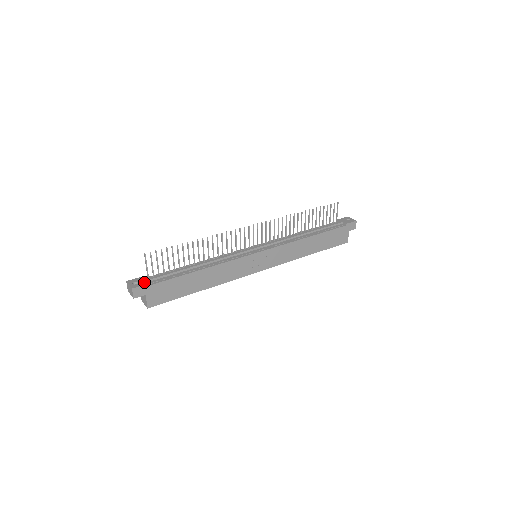
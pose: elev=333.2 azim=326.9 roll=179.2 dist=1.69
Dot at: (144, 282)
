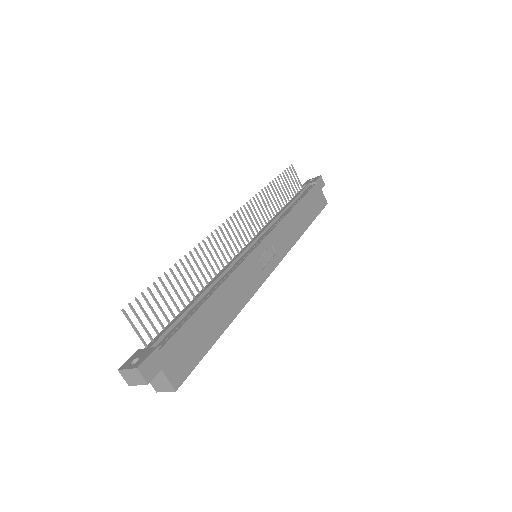
Dot at: (147, 351)
